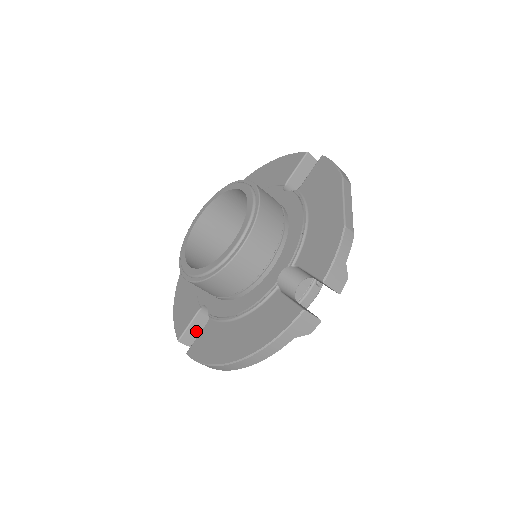
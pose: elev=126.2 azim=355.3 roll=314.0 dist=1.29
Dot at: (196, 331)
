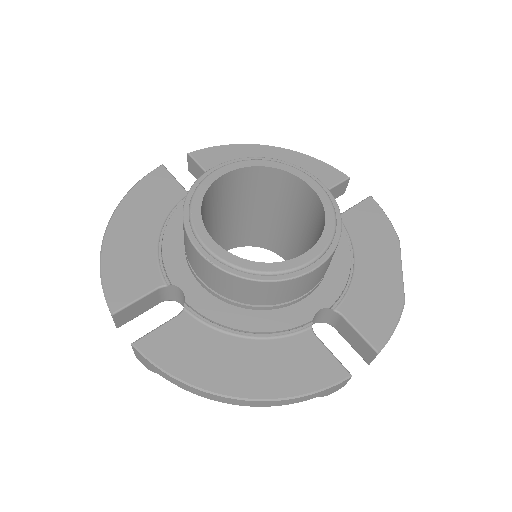
Dot at: (137, 309)
